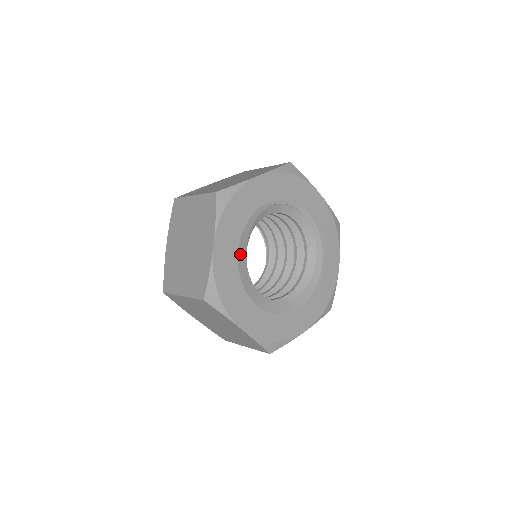
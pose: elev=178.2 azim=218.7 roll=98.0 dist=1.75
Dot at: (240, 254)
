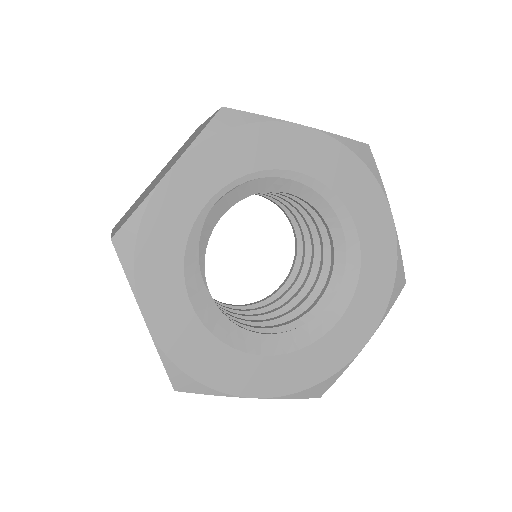
Dot at: (197, 304)
